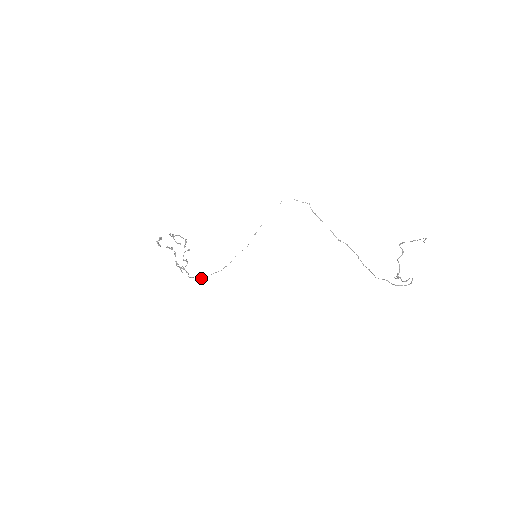
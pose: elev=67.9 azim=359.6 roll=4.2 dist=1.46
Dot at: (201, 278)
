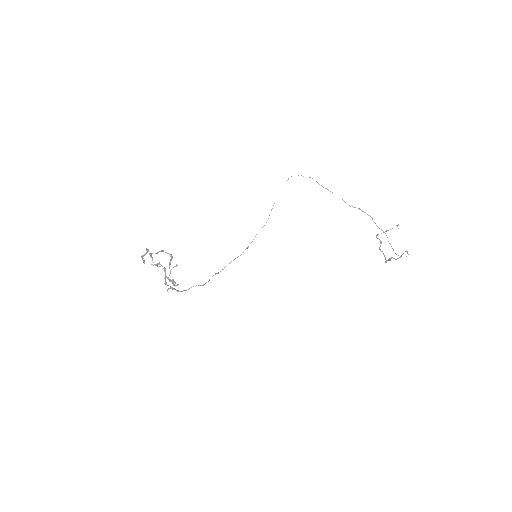
Dot at: (212, 276)
